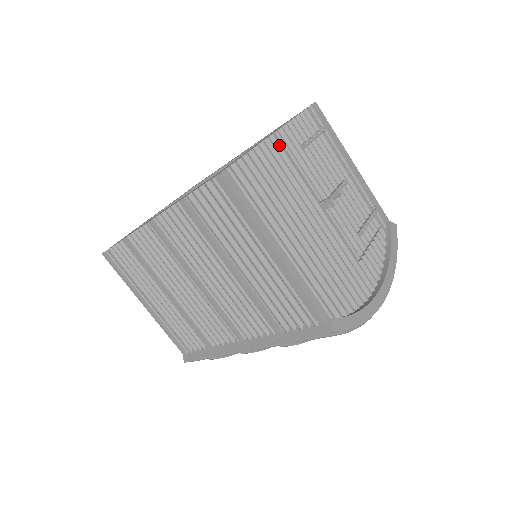
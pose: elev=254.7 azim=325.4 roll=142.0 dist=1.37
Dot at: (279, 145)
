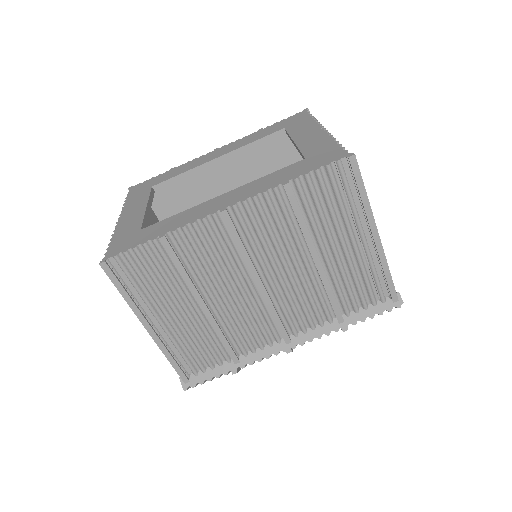
Dot at: occluded
